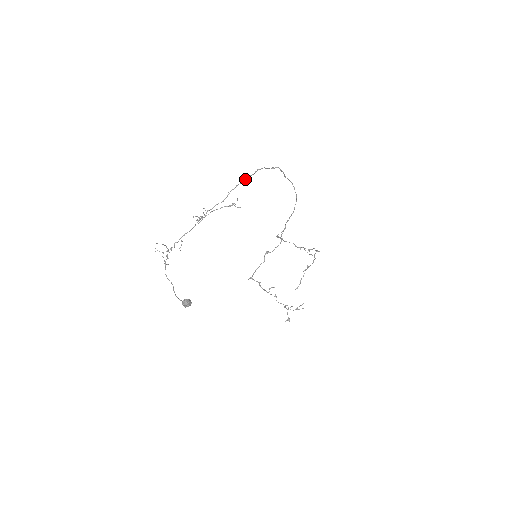
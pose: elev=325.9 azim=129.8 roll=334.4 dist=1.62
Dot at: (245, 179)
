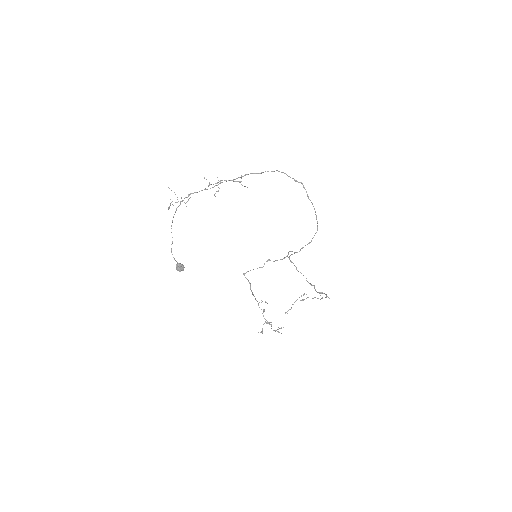
Dot at: (263, 172)
